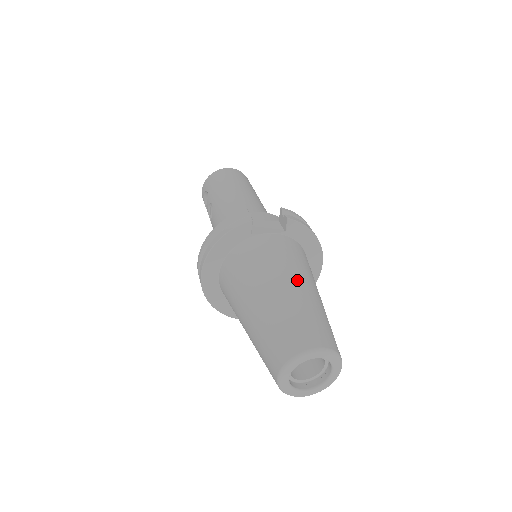
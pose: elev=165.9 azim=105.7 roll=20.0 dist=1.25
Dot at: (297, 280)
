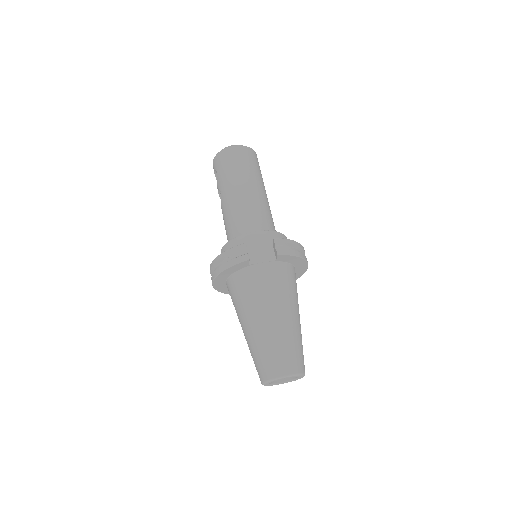
Dot at: (280, 312)
